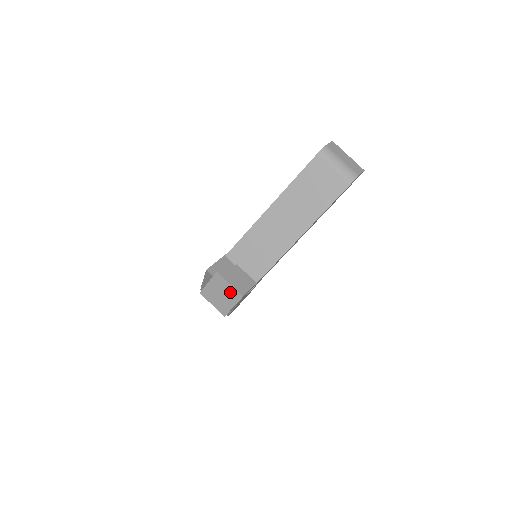
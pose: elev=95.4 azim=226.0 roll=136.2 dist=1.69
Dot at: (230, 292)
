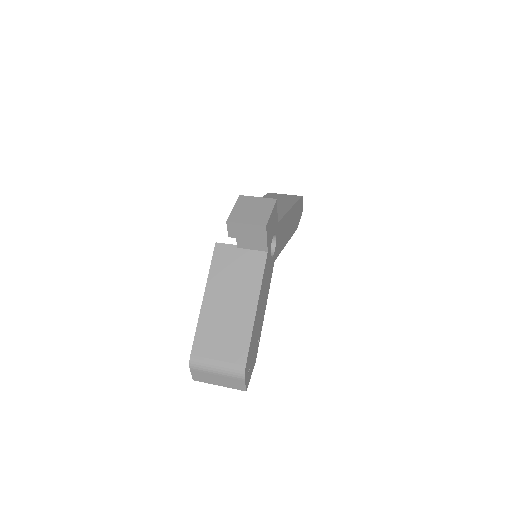
Dot at: (261, 203)
